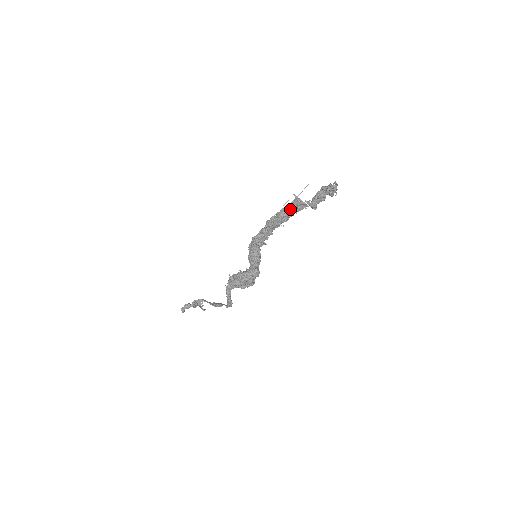
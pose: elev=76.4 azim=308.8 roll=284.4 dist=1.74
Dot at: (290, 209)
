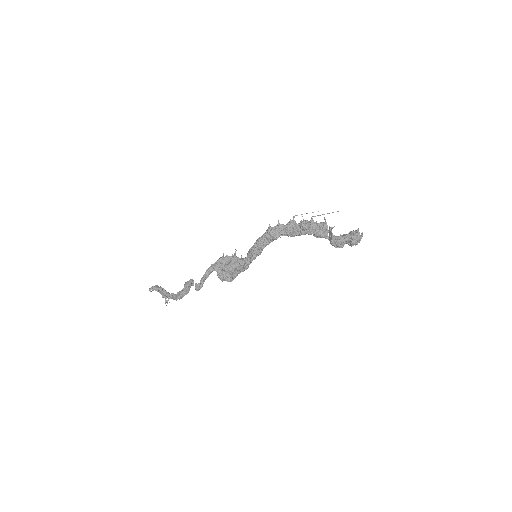
Dot at: (314, 222)
